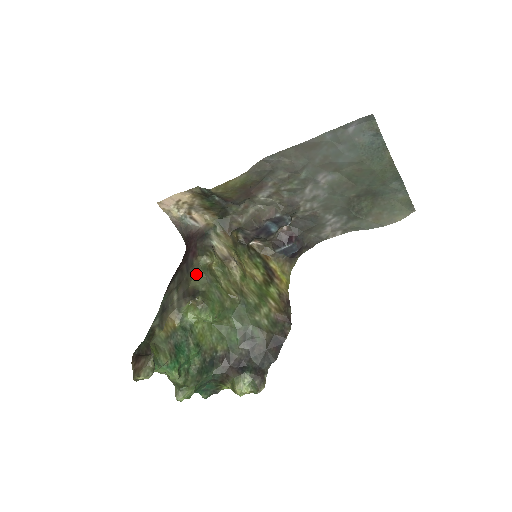
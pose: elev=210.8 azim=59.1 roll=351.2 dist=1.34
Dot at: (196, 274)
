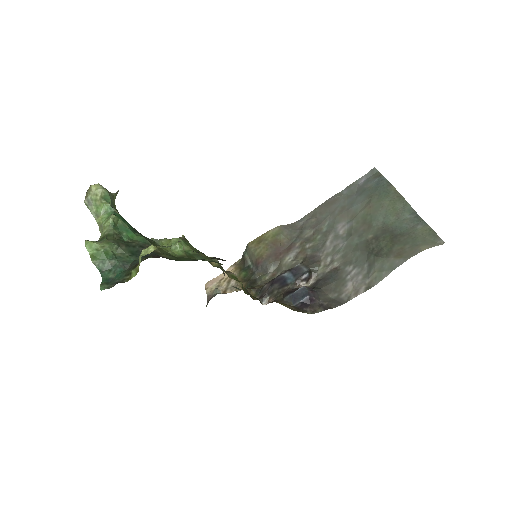
Dot at: occluded
